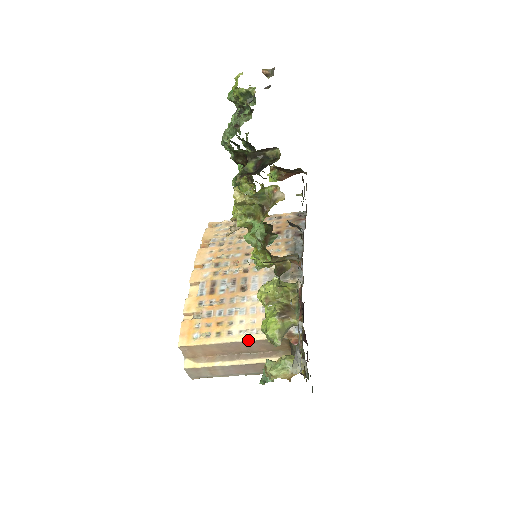
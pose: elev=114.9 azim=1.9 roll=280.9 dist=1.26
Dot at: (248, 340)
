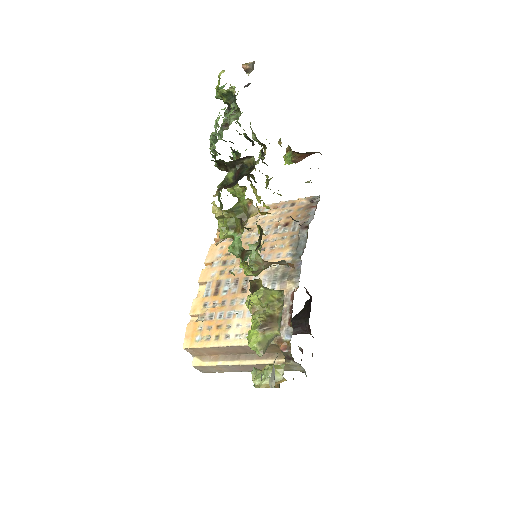
Dot at: (242, 345)
